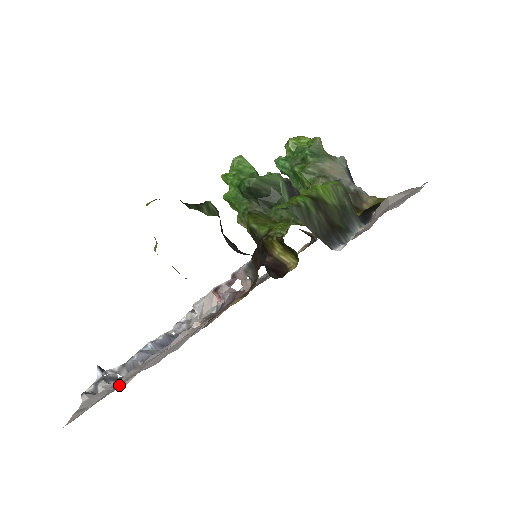
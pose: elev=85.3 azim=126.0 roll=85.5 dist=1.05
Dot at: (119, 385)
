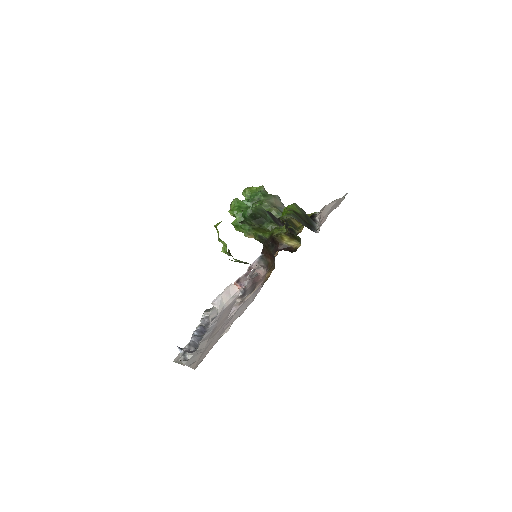
Dot at: (219, 335)
